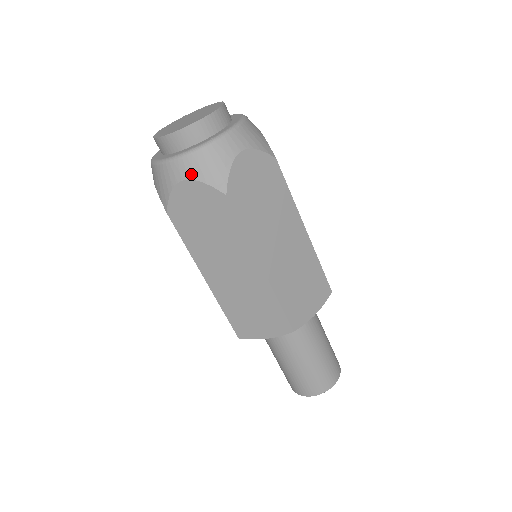
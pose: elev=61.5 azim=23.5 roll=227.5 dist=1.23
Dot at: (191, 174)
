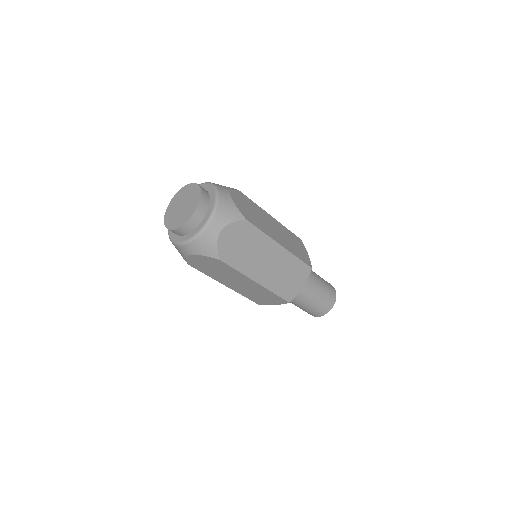
Dot at: (194, 252)
